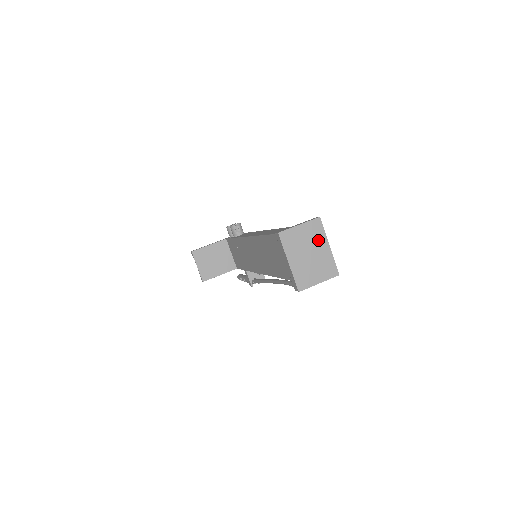
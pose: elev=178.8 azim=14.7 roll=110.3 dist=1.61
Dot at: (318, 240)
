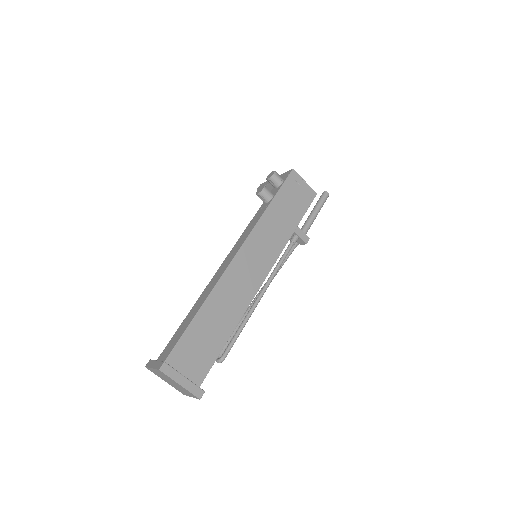
Dot at: (170, 379)
